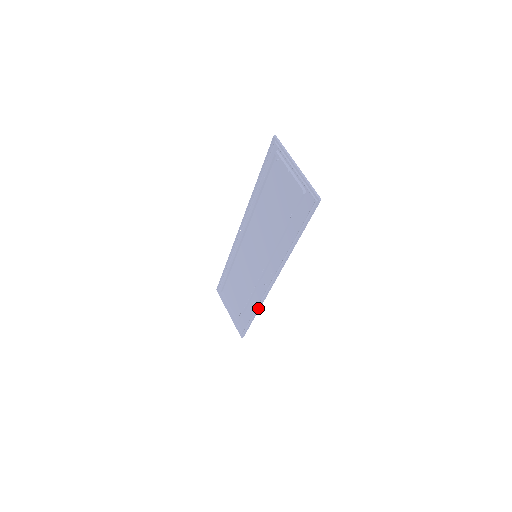
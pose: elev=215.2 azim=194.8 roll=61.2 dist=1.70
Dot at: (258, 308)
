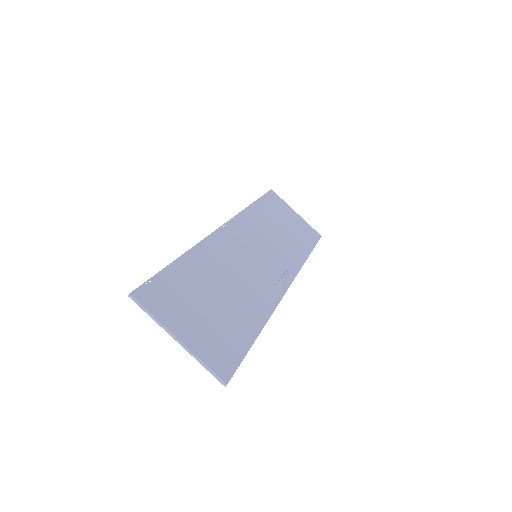
Dot at: (302, 265)
